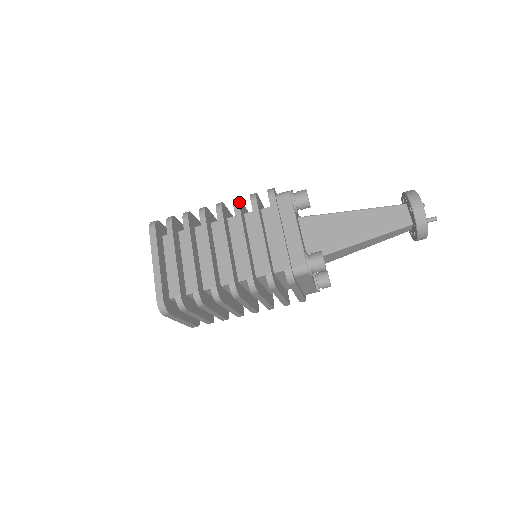
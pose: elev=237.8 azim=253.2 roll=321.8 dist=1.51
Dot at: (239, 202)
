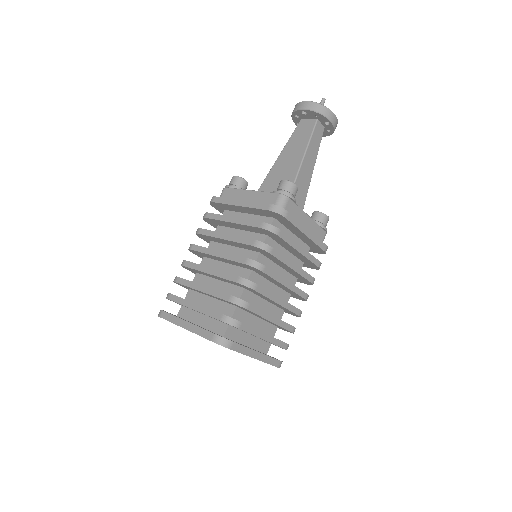
Dot at: (200, 229)
